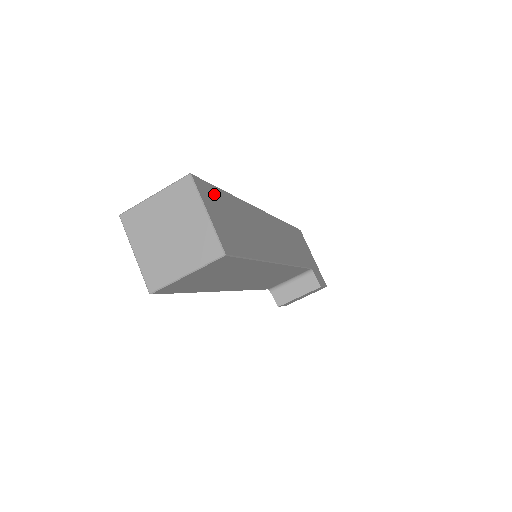
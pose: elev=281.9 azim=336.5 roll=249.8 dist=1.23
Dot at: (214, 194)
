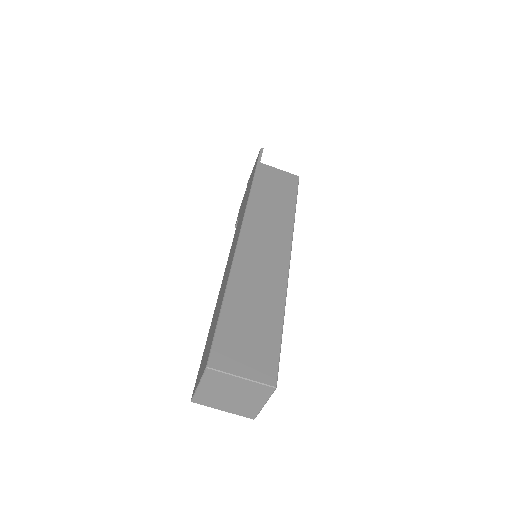
Dot at: occluded
